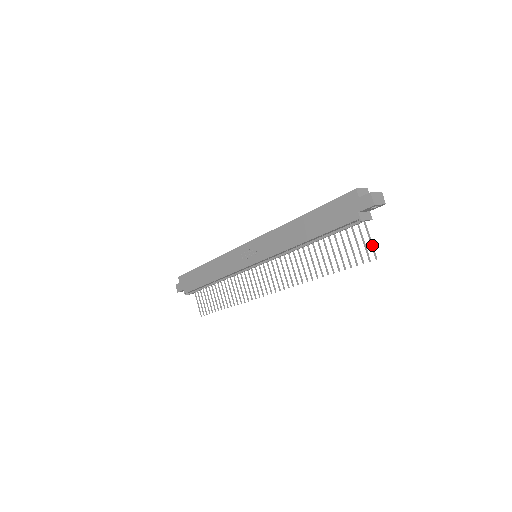
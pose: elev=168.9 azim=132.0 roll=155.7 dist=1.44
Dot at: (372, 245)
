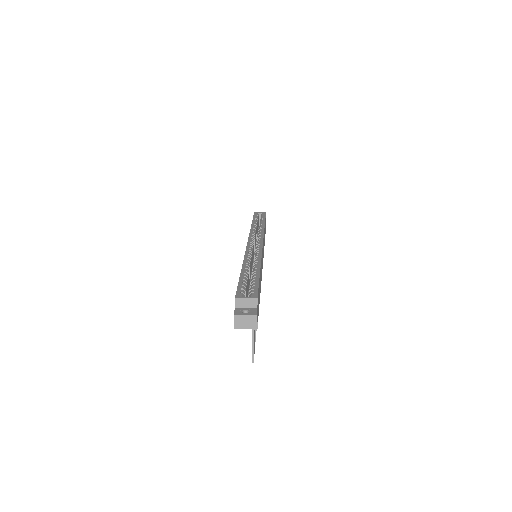
Dot at: (252, 349)
